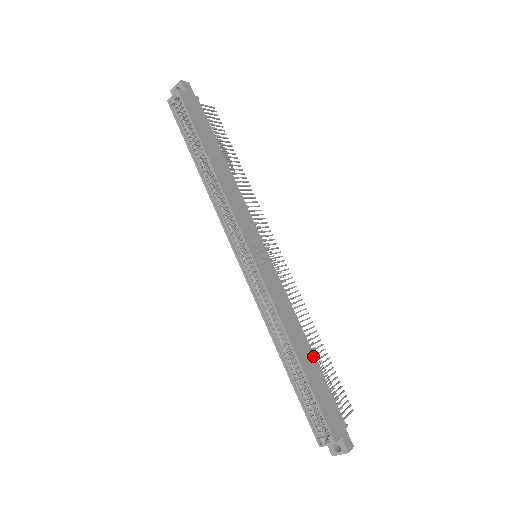
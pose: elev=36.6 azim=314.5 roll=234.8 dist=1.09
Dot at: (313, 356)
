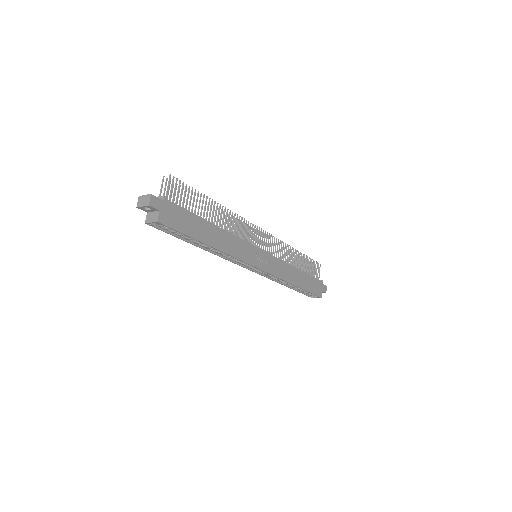
Dot at: (302, 272)
